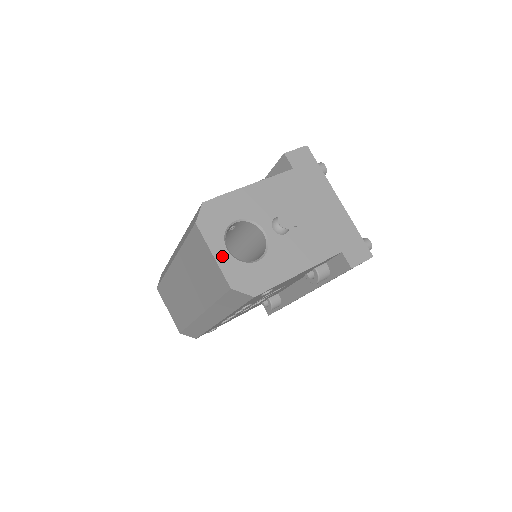
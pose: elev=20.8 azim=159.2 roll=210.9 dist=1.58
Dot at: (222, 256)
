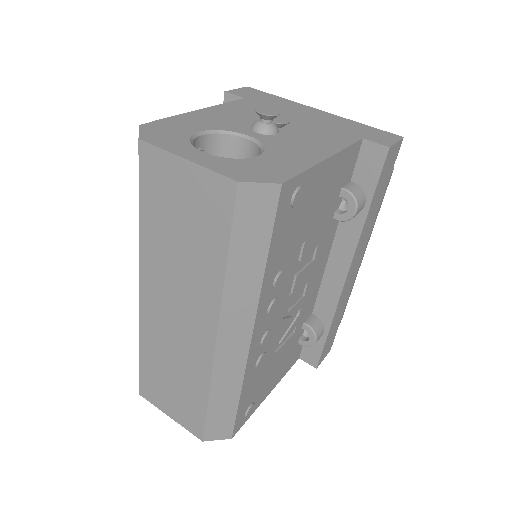
Dot at: (200, 158)
